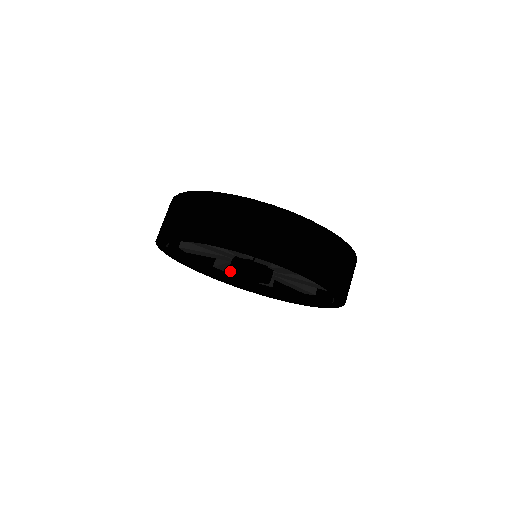
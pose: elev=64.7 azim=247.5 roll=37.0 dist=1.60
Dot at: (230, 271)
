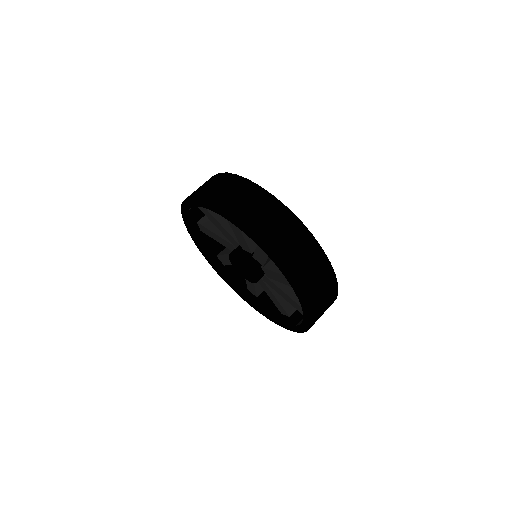
Dot at: (229, 267)
